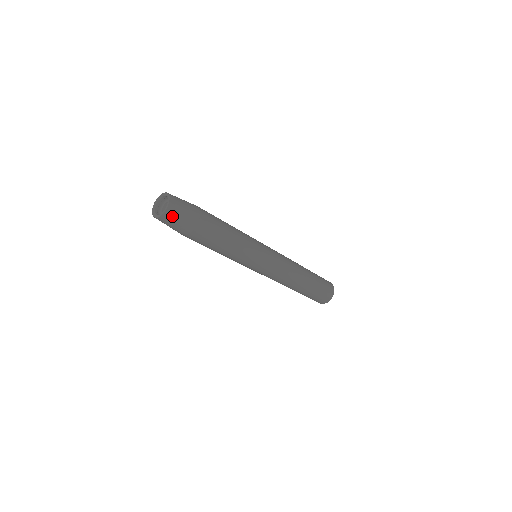
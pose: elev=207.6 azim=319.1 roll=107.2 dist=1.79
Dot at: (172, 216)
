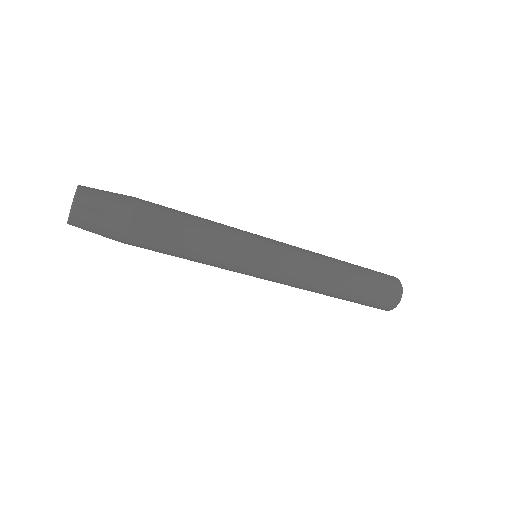
Dot at: (82, 227)
